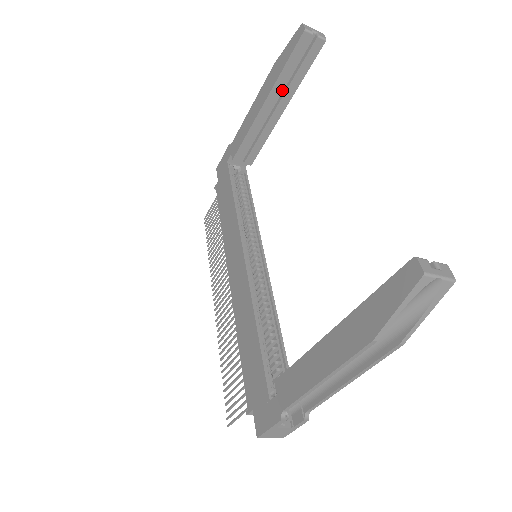
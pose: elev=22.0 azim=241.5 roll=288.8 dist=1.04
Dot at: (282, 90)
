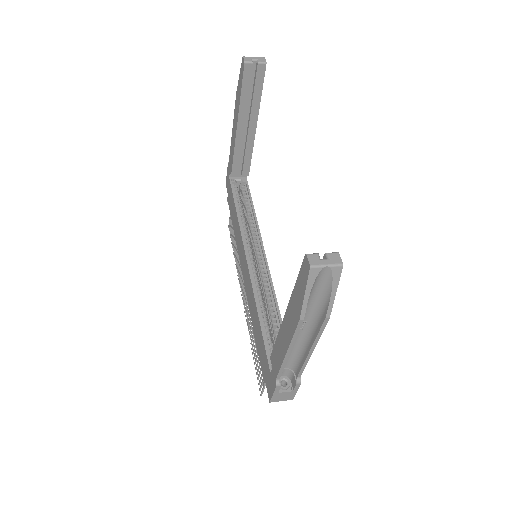
Dot at: (248, 111)
